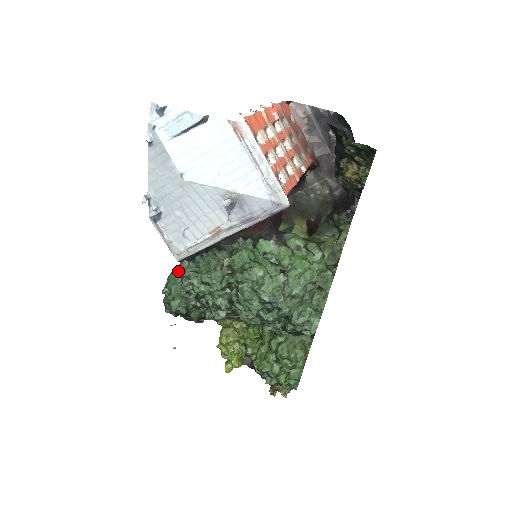
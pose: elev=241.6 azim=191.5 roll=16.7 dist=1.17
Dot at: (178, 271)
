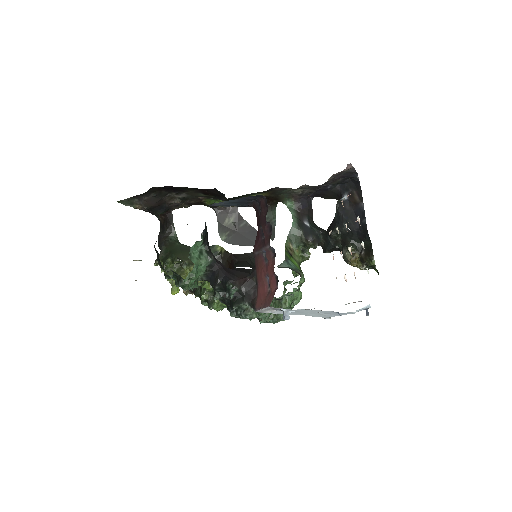
Dot at: (198, 260)
